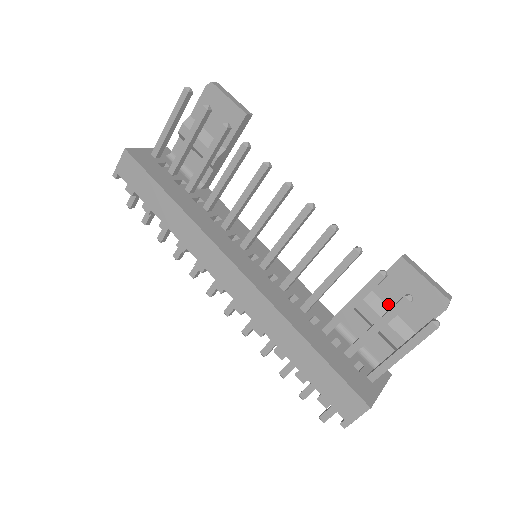
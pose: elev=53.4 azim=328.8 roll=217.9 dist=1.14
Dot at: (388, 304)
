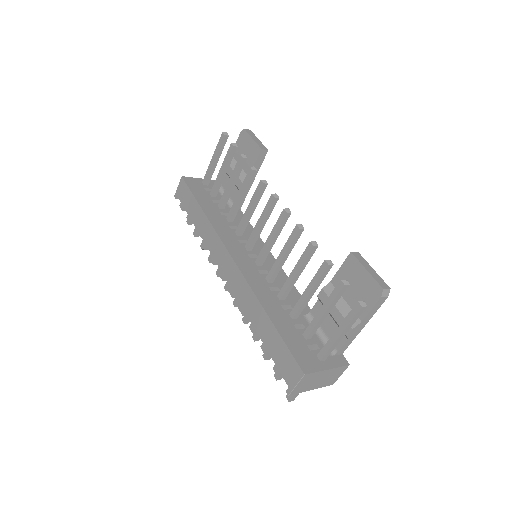
Dot at: (342, 295)
